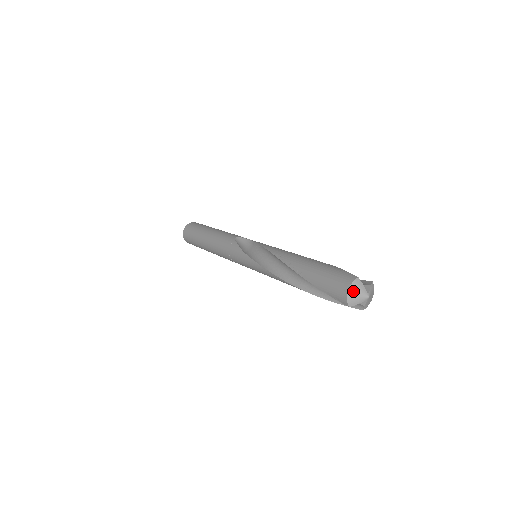
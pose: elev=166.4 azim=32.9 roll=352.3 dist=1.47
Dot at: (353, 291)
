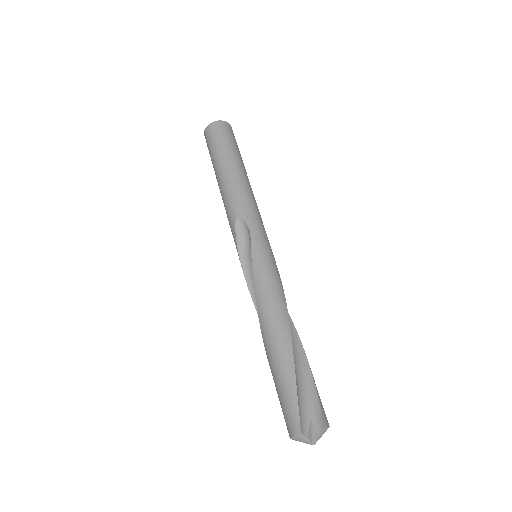
Dot at: (295, 439)
